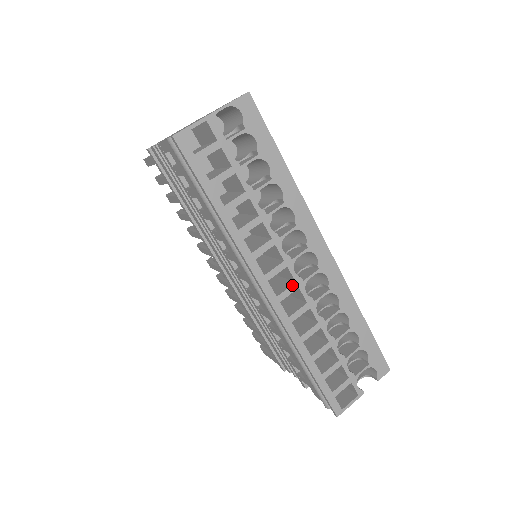
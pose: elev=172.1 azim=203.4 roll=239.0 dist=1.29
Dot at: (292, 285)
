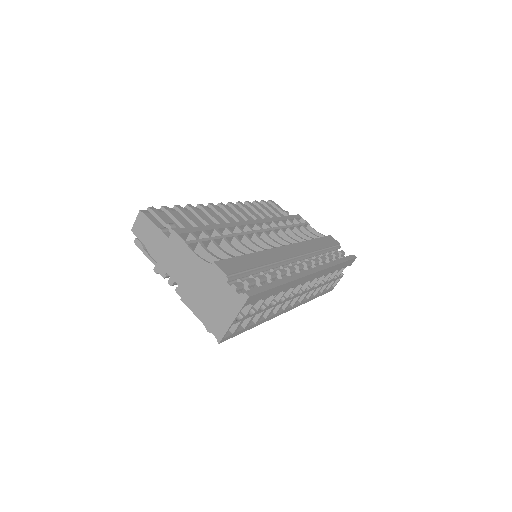
Dot at: (299, 297)
